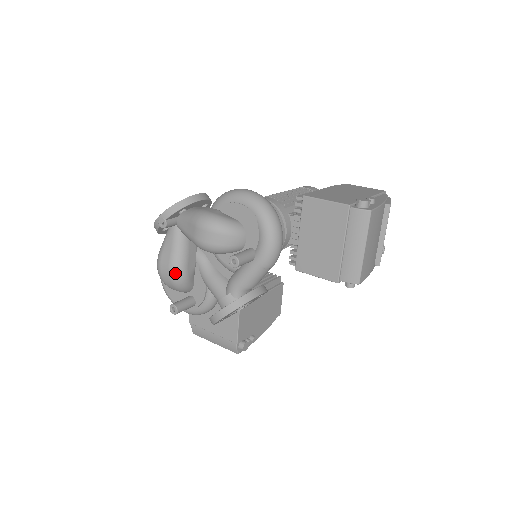
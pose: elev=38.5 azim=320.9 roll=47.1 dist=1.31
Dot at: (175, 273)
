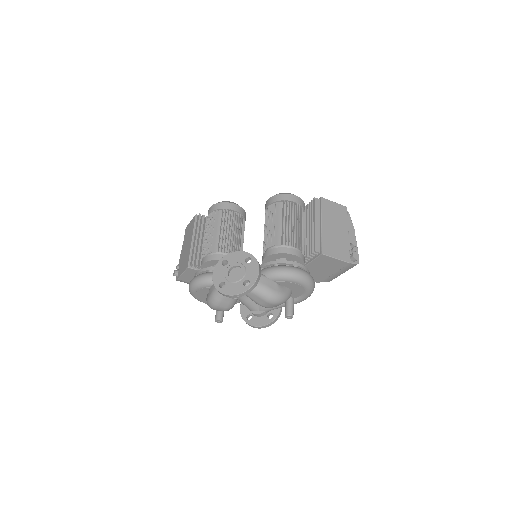
Dot at: occluded
